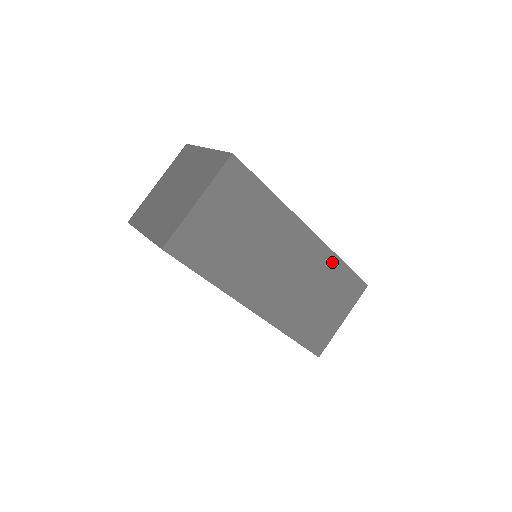
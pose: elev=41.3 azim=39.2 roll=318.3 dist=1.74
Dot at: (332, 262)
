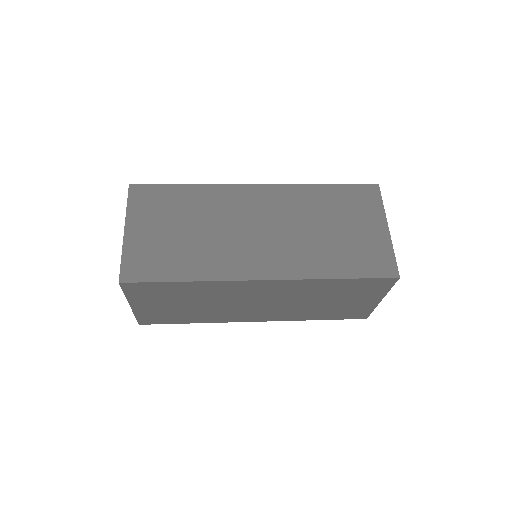
Dot at: (320, 283)
